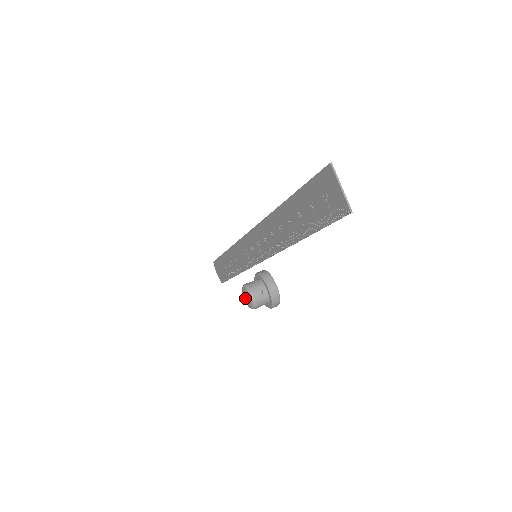
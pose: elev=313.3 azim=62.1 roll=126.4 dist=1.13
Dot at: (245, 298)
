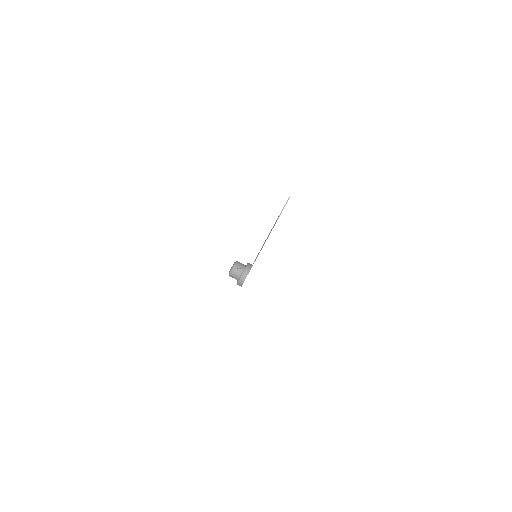
Dot at: occluded
